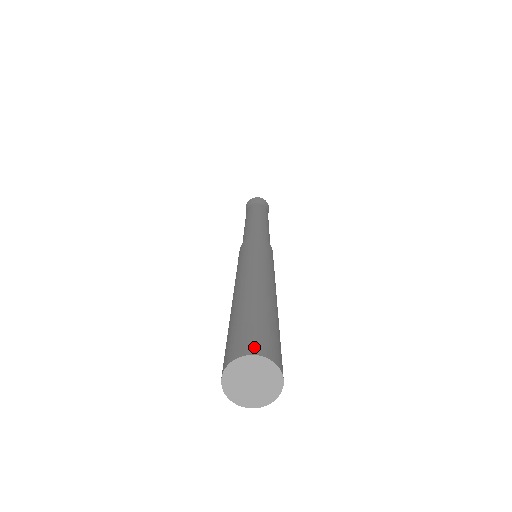
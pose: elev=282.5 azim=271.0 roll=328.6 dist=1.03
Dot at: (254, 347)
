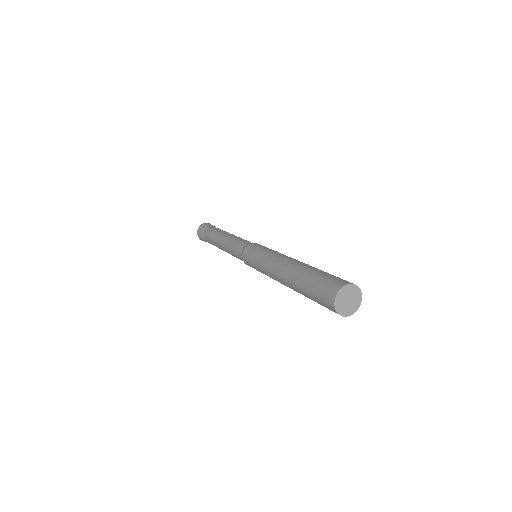
Dot at: (335, 288)
